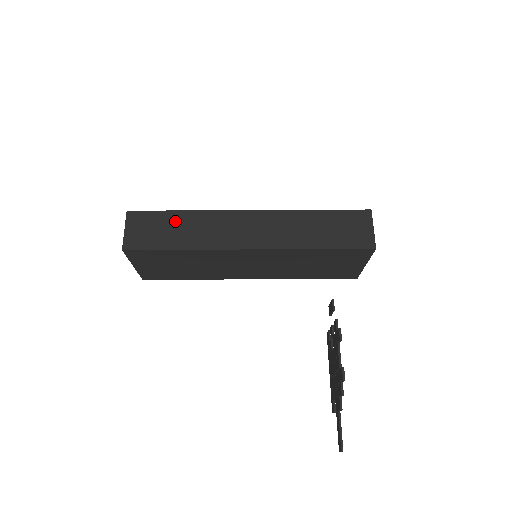
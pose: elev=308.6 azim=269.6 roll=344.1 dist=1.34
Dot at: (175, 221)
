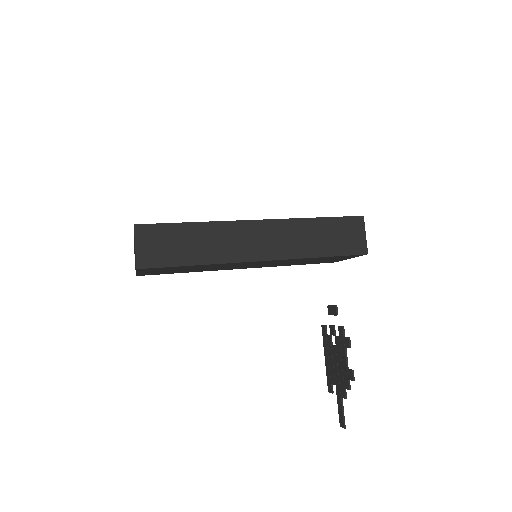
Dot at: (186, 234)
